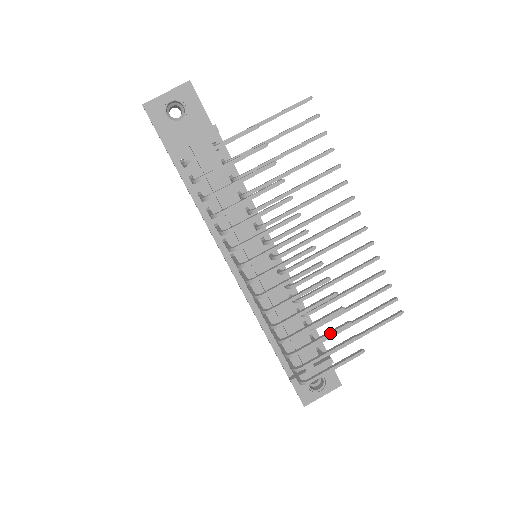
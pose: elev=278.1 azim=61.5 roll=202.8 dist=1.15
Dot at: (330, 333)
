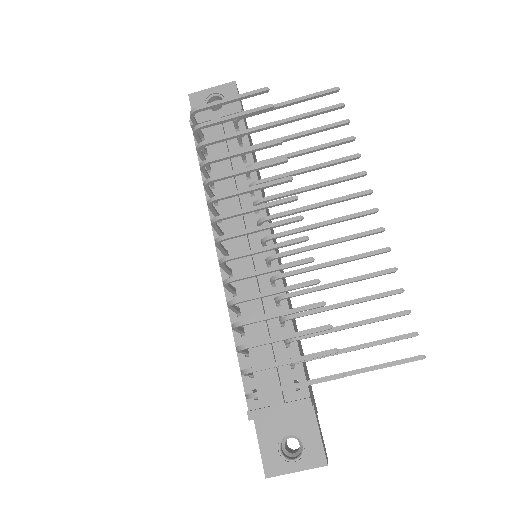
Dot at: (299, 331)
